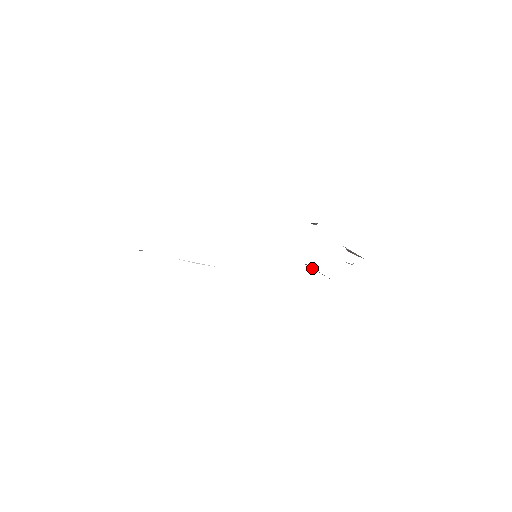
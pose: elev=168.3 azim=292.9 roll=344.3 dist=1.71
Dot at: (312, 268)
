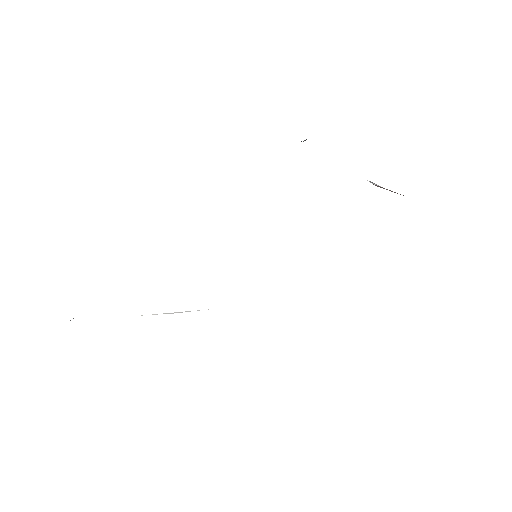
Dot at: occluded
